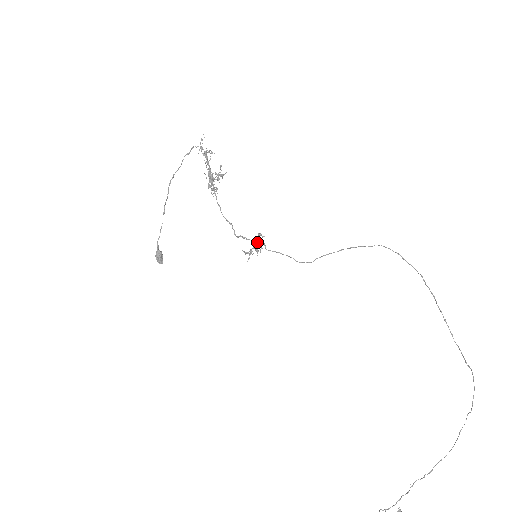
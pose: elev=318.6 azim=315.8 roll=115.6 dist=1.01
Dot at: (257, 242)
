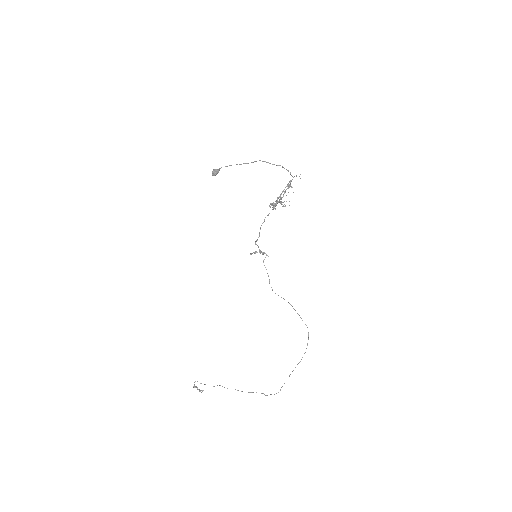
Dot at: (263, 253)
